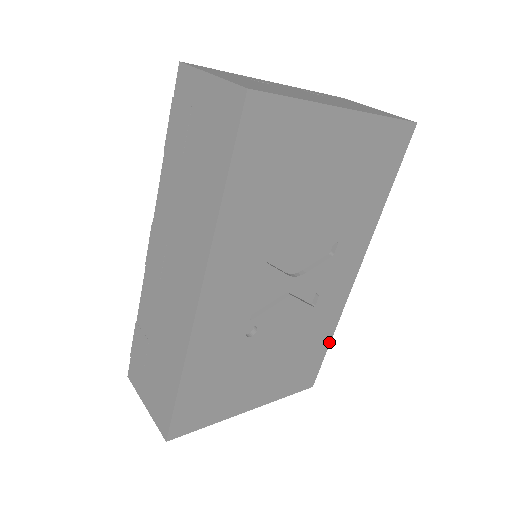
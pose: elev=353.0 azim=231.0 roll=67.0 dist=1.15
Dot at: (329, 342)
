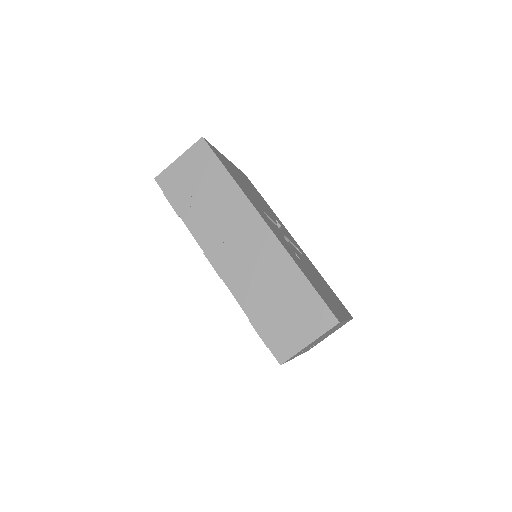
Dot at: (328, 285)
